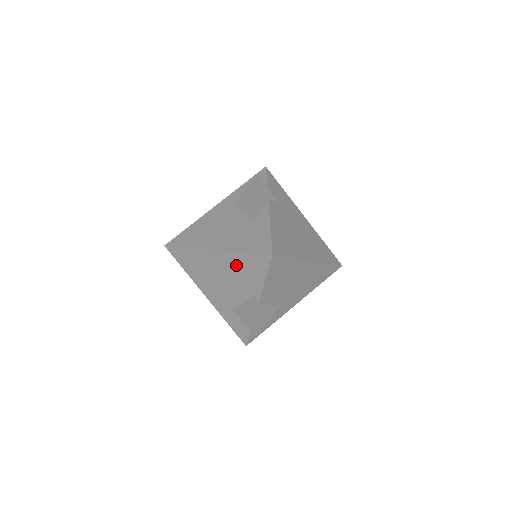
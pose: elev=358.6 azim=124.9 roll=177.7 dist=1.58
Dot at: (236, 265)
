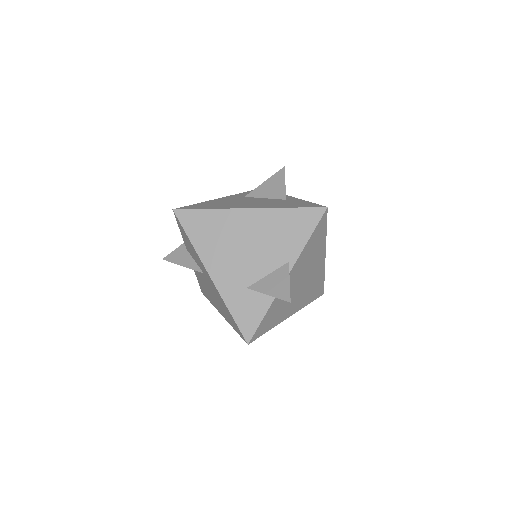
Dot at: (275, 224)
